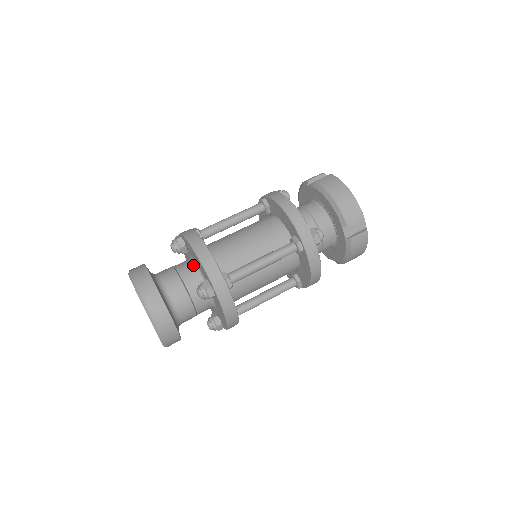
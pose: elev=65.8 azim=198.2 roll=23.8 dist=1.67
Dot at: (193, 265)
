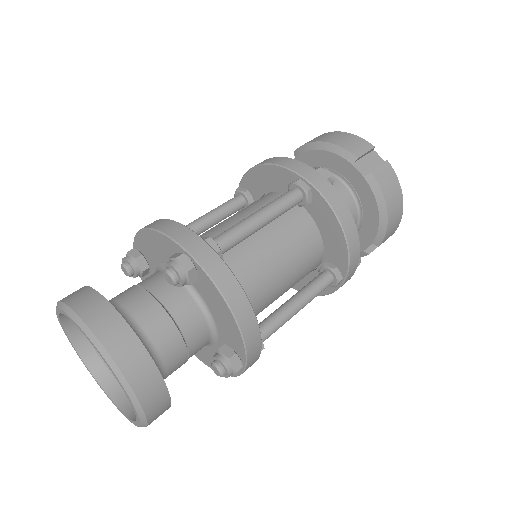
Dot at: (200, 308)
